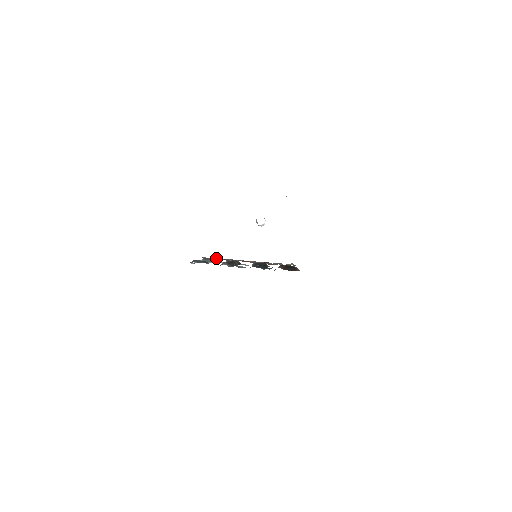
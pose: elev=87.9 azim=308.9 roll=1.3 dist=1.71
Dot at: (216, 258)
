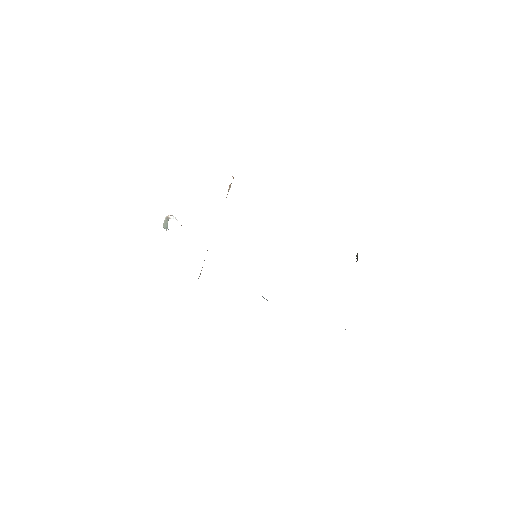
Dot at: occluded
